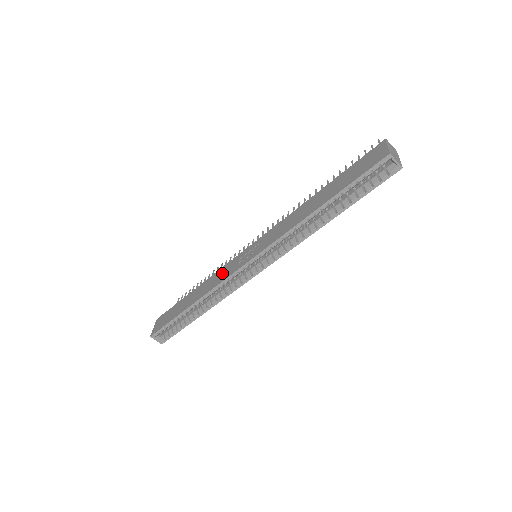
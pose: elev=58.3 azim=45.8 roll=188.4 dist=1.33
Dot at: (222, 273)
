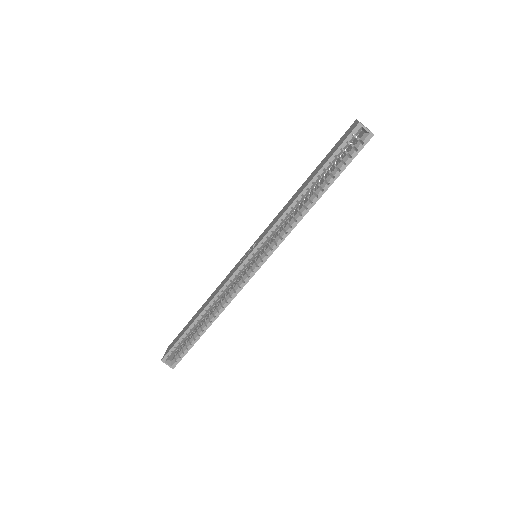
Dot at: (225, 279)
